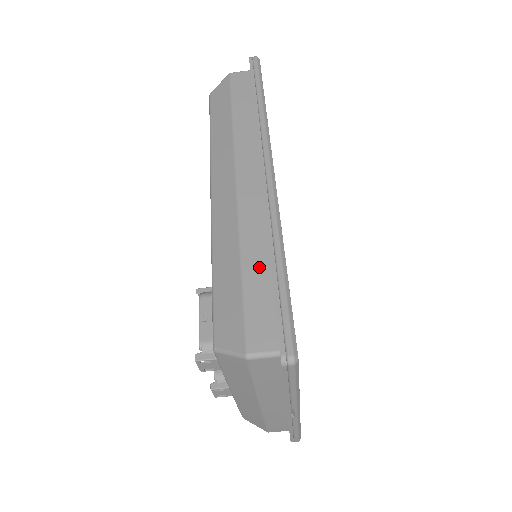
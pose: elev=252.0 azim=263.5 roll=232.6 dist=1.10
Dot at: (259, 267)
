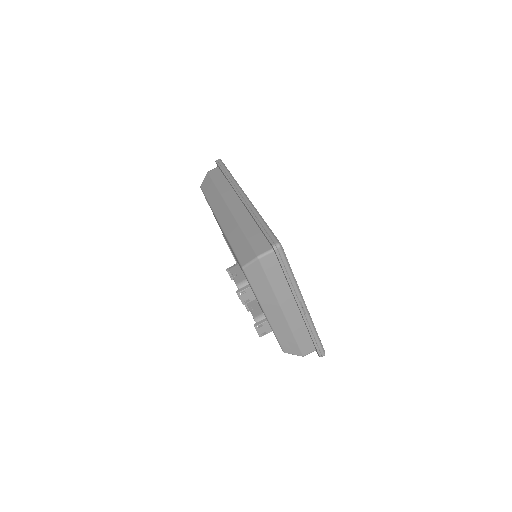
Dot at: (251, 228)
